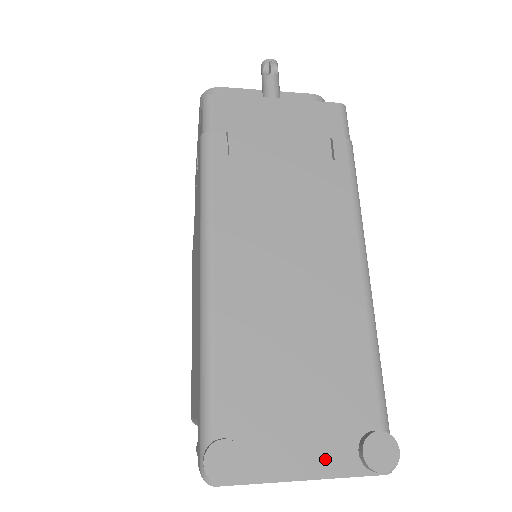
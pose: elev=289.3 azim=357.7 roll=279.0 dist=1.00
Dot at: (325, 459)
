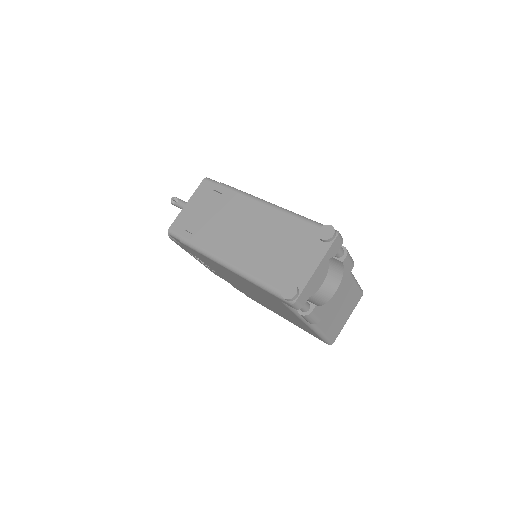
Dot at: (316, 255)
